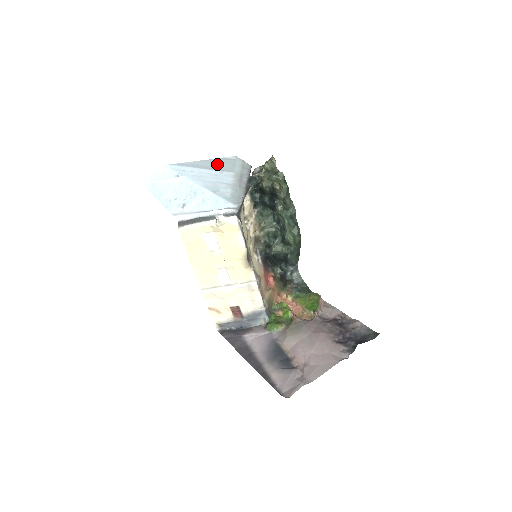
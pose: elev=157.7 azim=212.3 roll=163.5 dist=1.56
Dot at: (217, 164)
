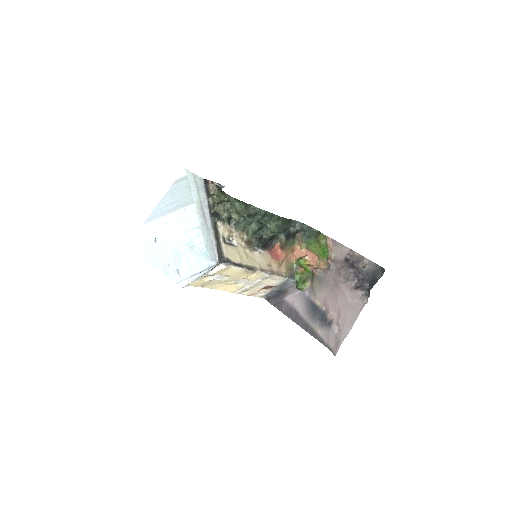
Dot at: (176, 197)
